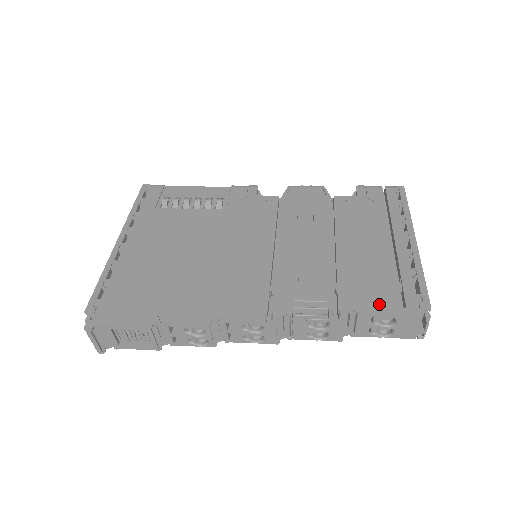
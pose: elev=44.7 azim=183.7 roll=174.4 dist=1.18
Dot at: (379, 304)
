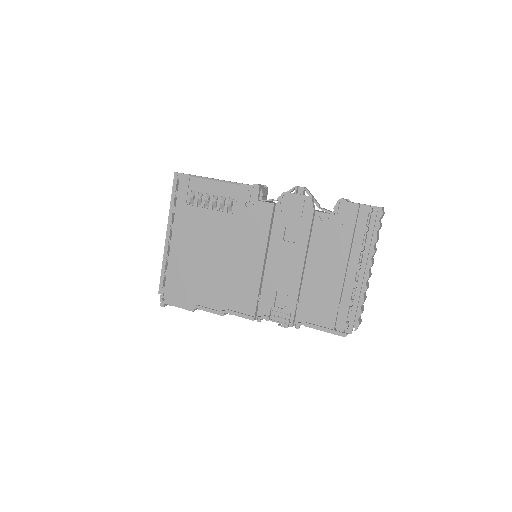
Dot at: (320, 325)
